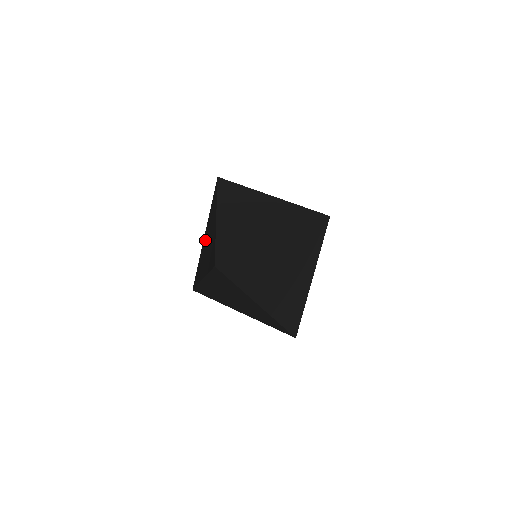
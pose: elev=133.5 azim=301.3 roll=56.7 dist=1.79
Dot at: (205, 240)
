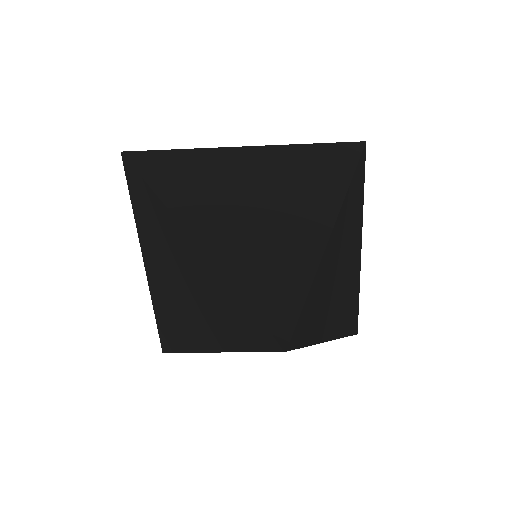
Dot at: (159, 277)
